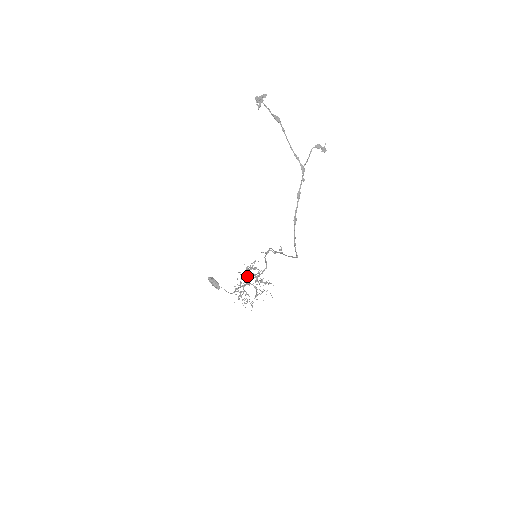
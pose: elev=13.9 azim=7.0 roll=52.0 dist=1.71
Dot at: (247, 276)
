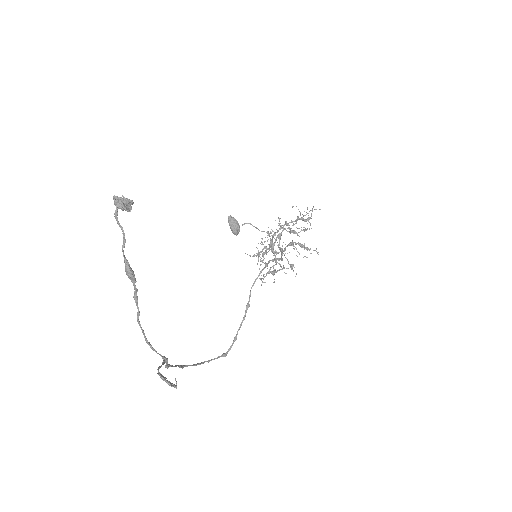
Dot at: (276, 237)
